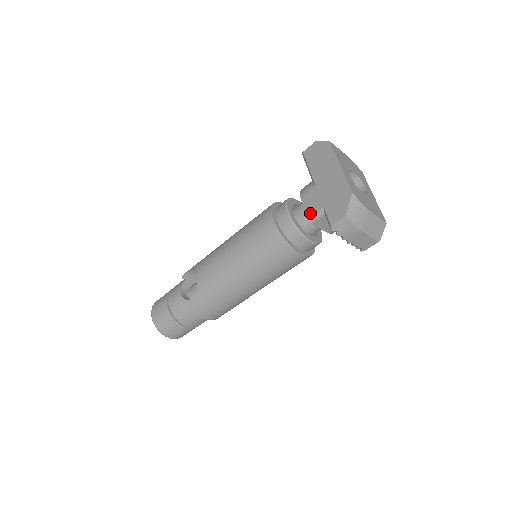
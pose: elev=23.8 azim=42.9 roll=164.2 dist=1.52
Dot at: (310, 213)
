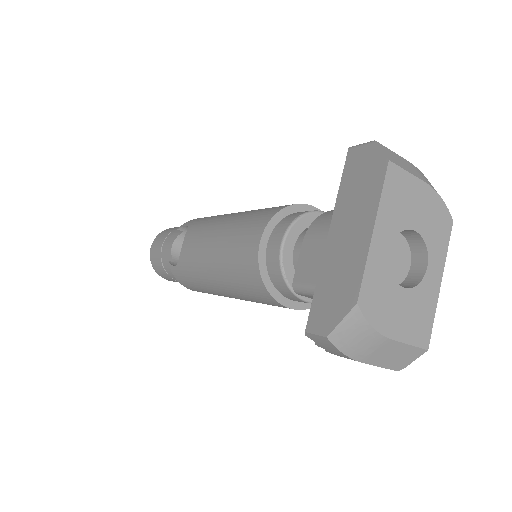
Dot at: (298, 278)
